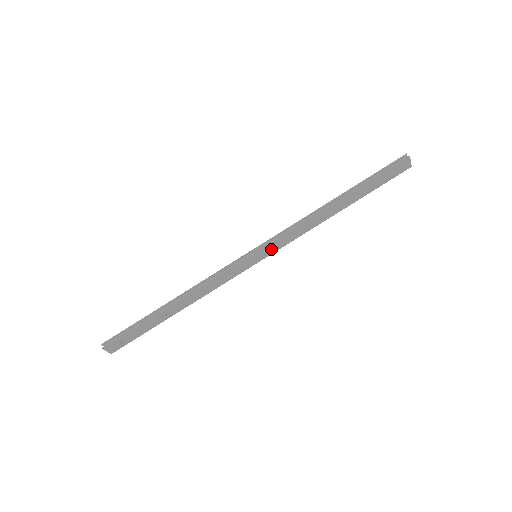
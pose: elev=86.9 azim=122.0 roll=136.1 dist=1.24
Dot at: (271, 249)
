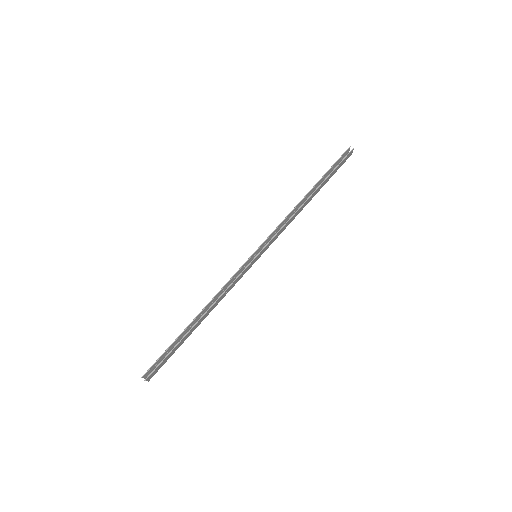
Dot at: (267, 247)
